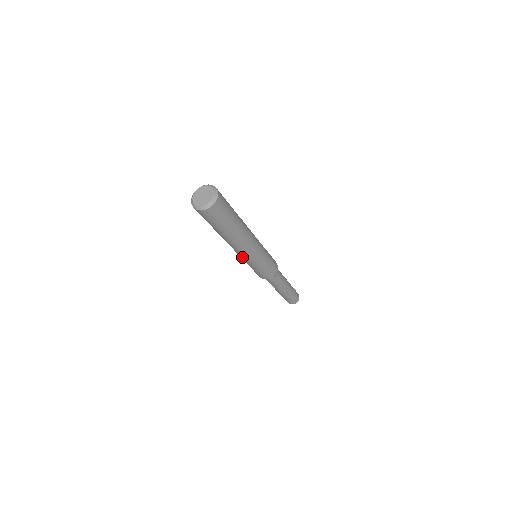
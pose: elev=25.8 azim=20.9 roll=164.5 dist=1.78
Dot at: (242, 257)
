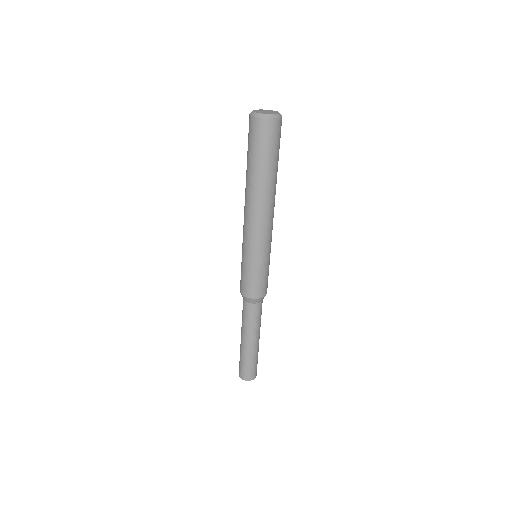
Dot at: (247, 235)
